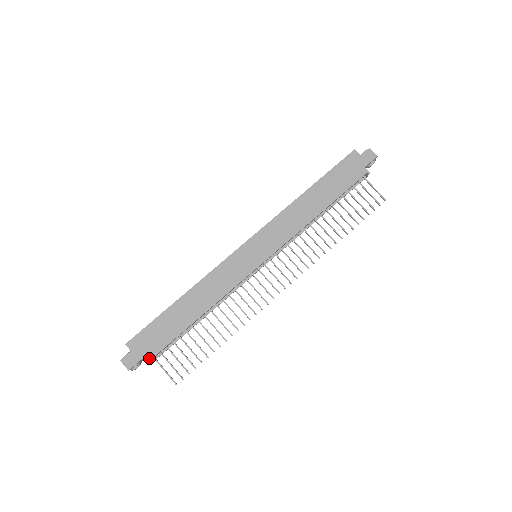
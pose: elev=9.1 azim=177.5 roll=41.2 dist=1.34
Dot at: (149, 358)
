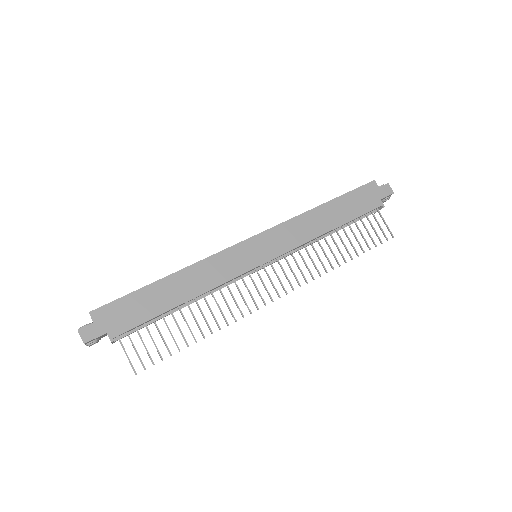
Dot at: (113, 335)
